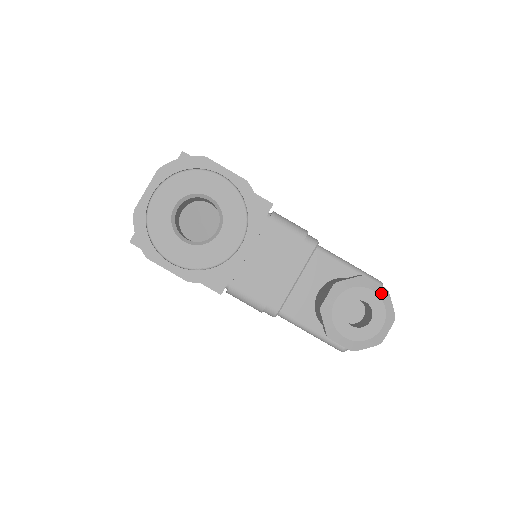
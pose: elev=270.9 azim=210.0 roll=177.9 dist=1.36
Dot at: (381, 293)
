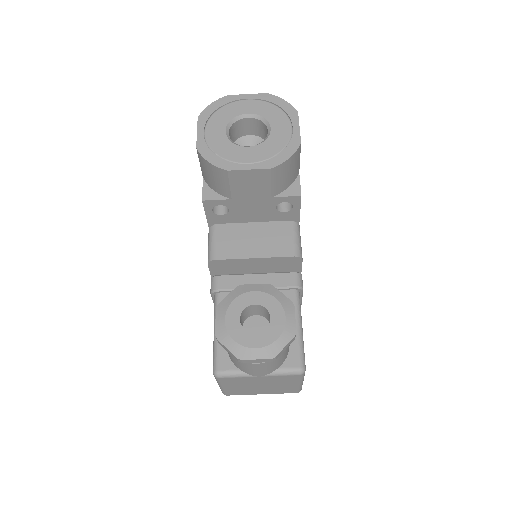
Dot at: (289, 328)
